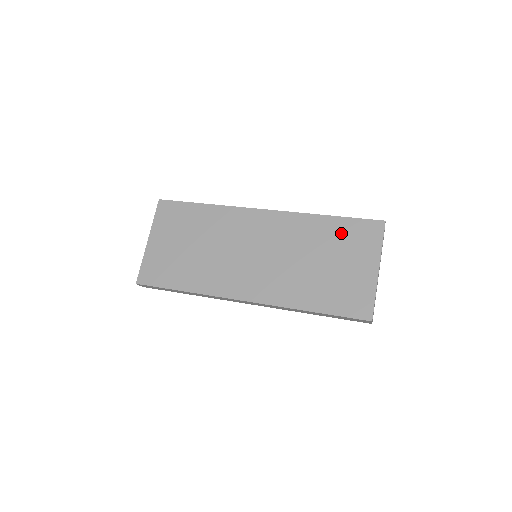
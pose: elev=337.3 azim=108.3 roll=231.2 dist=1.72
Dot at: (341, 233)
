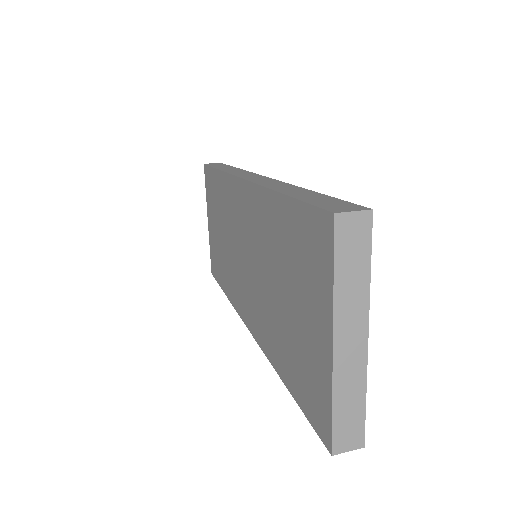
Dot at: (291, 237)
